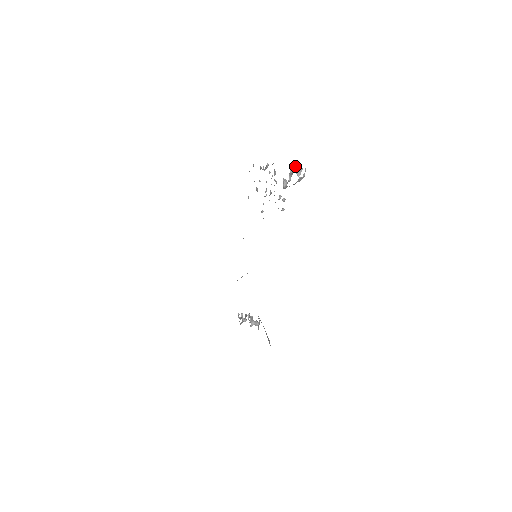
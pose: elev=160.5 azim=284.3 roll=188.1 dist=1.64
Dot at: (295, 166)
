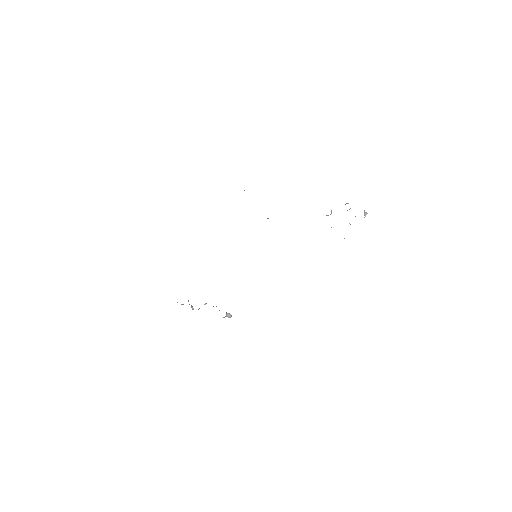
Dot at: occluded
